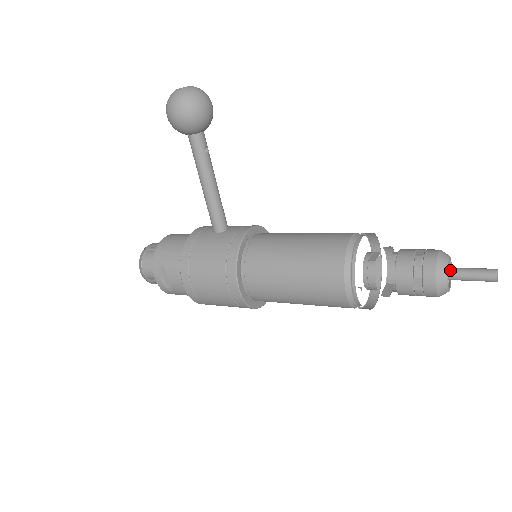
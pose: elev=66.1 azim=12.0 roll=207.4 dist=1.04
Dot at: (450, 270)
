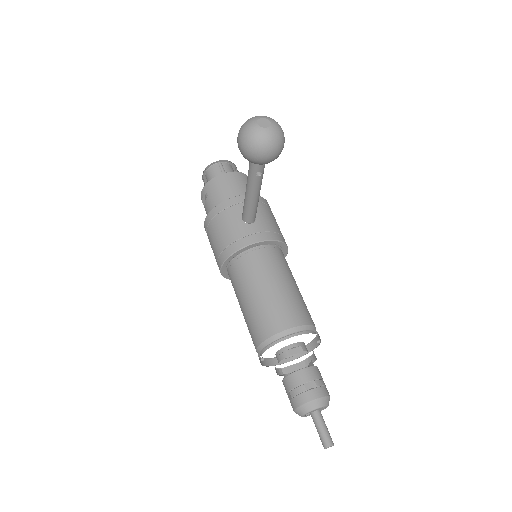
Dot at: (314, 412)
